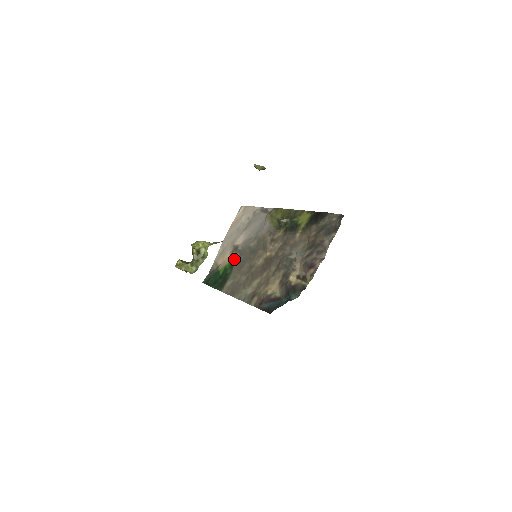
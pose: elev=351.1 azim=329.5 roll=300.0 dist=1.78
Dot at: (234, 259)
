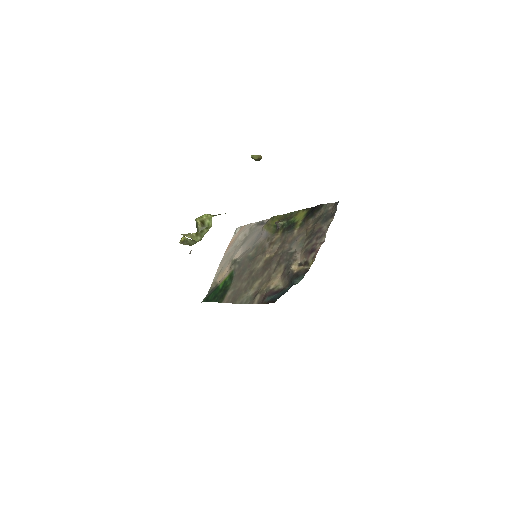
Dot at: (233, 271)
